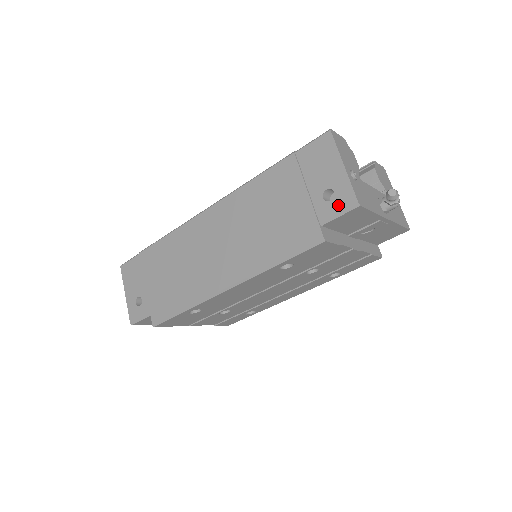
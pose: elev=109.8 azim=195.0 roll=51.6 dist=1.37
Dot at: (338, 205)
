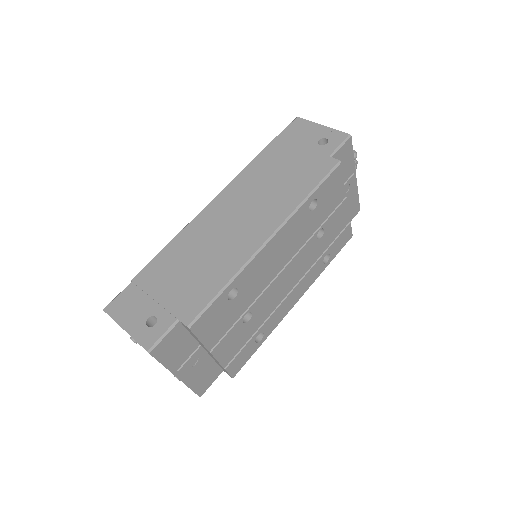
Dot at: (335, 142)
